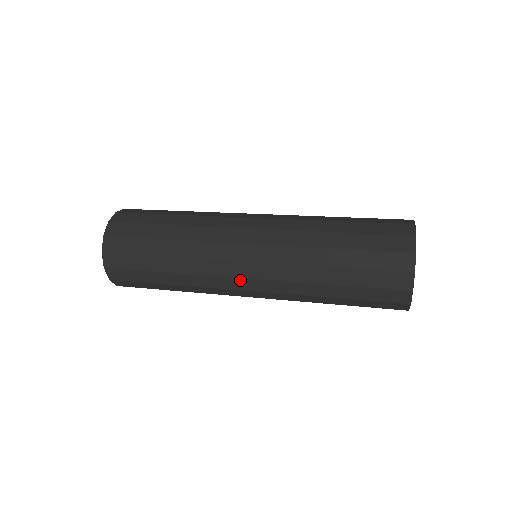
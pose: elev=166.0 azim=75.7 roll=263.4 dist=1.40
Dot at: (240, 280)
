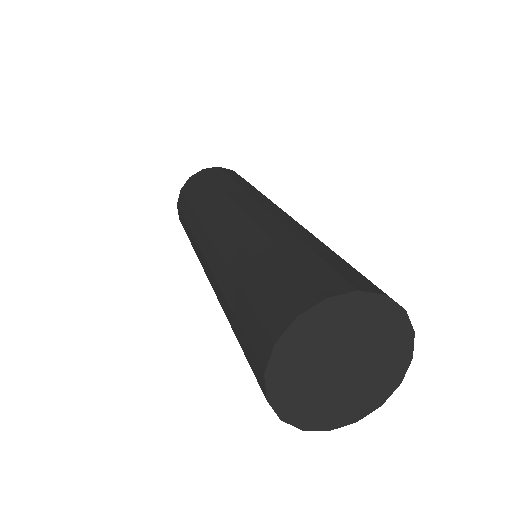
Dot at: (203, 258)
